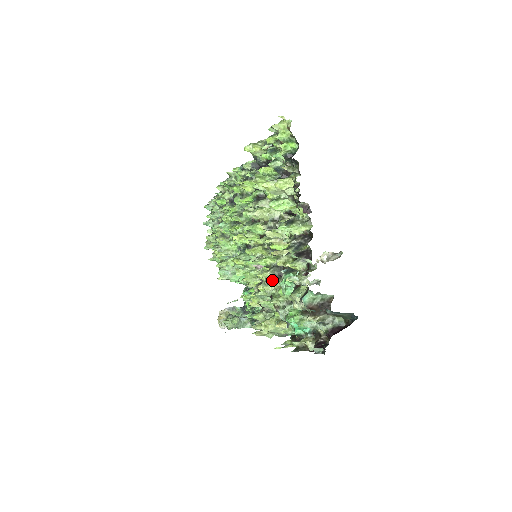
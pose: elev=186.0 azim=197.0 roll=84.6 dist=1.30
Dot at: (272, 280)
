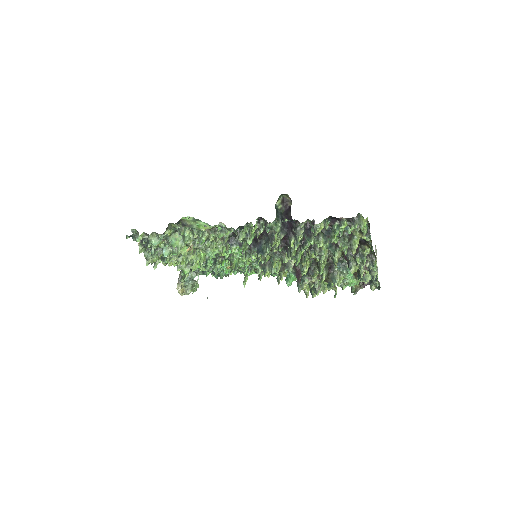
Dot at: (327, 275)
